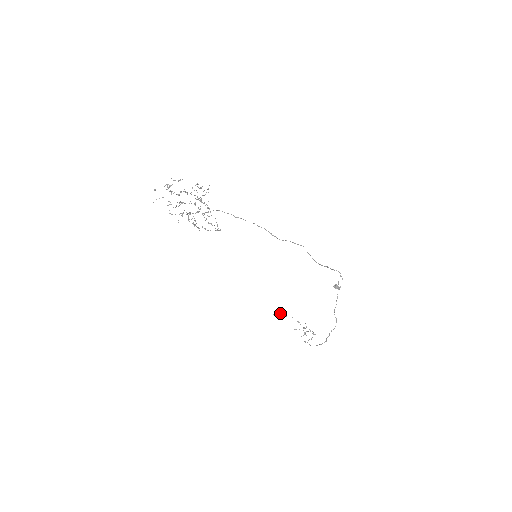
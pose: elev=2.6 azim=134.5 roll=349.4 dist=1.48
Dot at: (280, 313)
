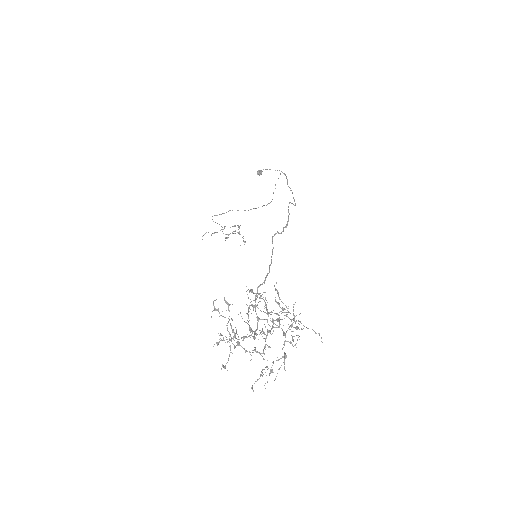
Dot at: occluded
